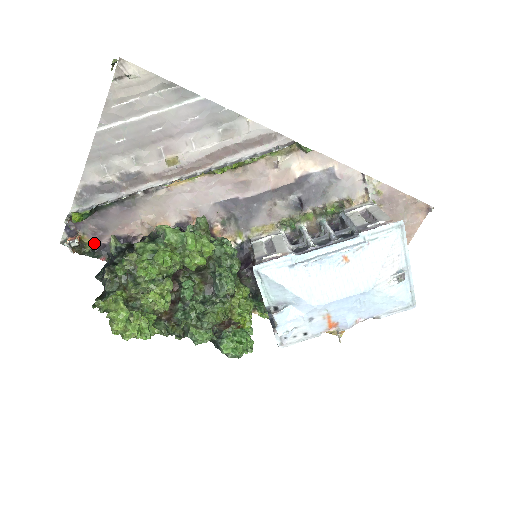
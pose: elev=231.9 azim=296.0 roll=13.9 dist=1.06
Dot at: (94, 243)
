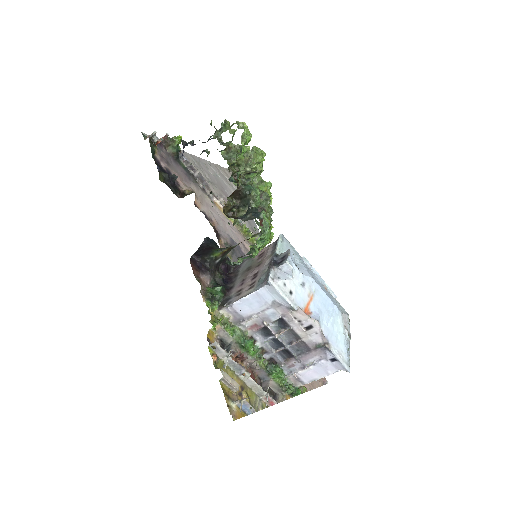
Dot at: (156, 156)
